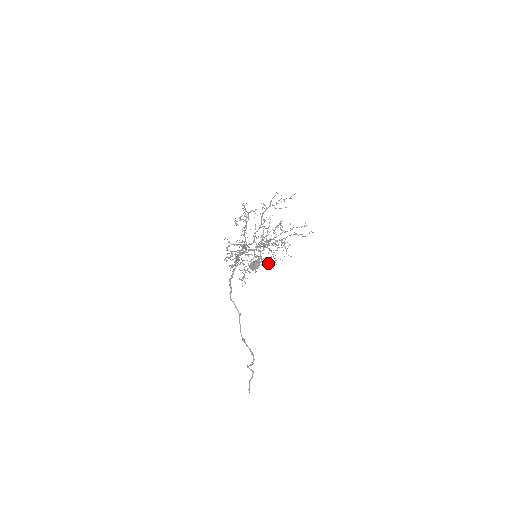
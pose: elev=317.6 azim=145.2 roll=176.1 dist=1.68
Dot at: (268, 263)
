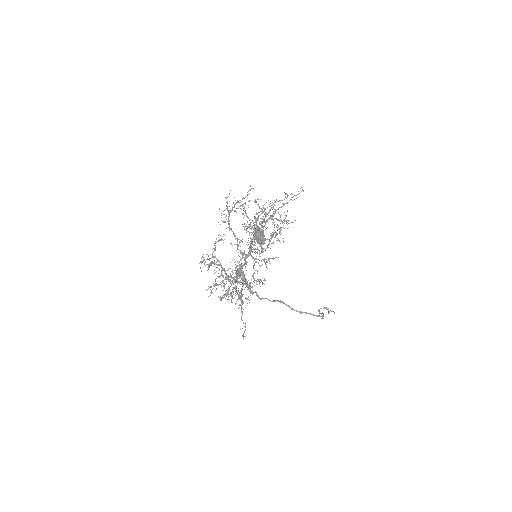
Dot at: occluded
